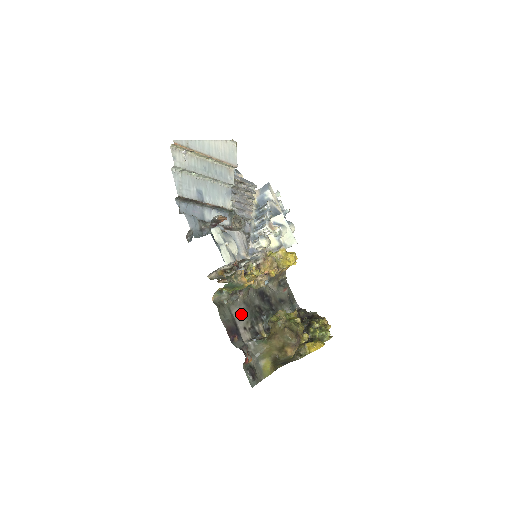
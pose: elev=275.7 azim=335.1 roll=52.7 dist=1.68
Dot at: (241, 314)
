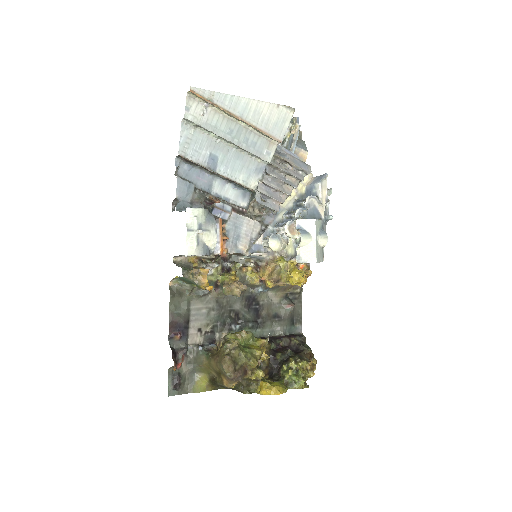
Dot at: (204, 313)
